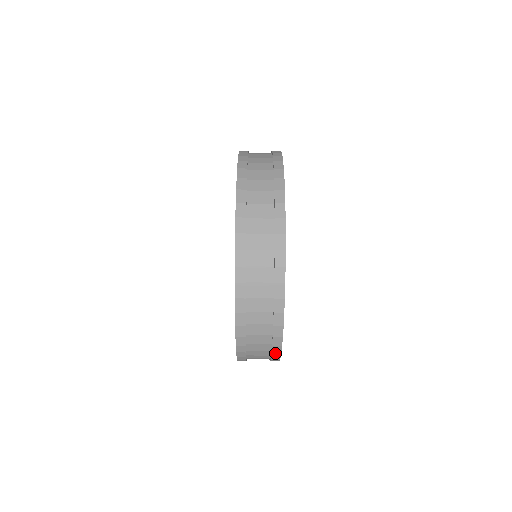
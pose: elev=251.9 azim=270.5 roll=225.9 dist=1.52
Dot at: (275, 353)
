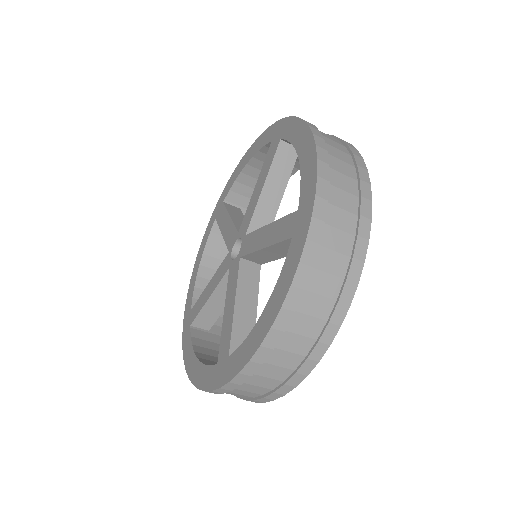
Dot at: occluded
